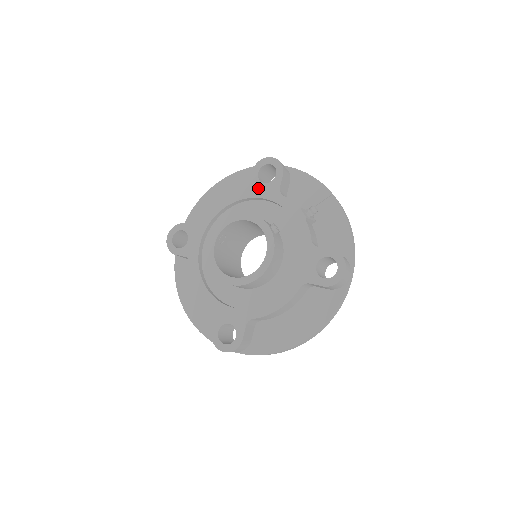
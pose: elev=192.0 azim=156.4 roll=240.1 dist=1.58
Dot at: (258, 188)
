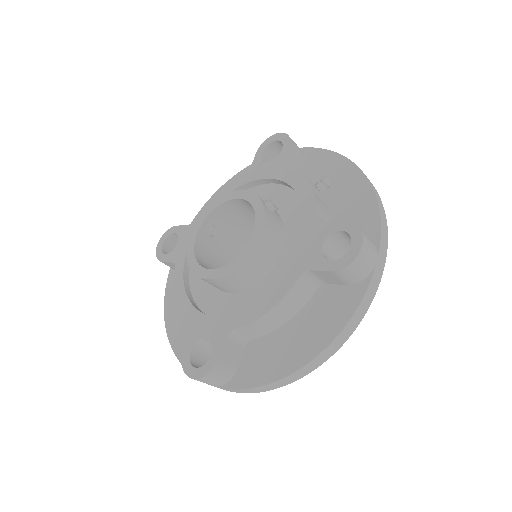
Dot at: (260, 169)
